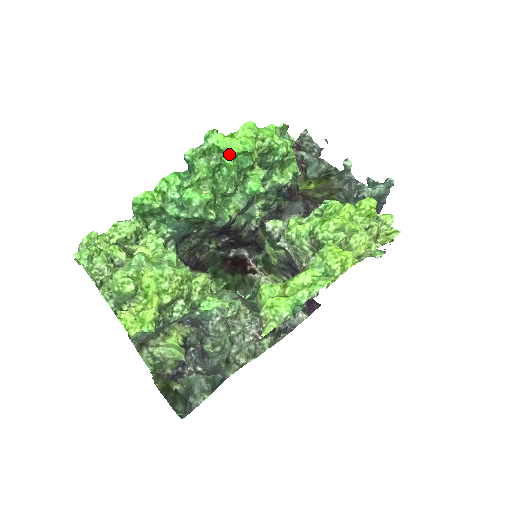
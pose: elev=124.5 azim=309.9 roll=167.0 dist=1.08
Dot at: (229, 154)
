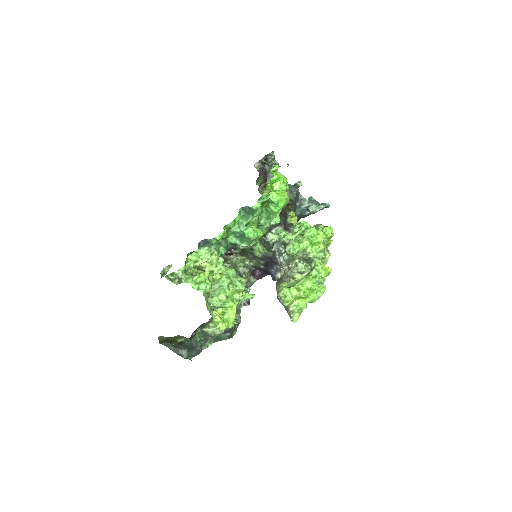
Dot at: (278, 207)
